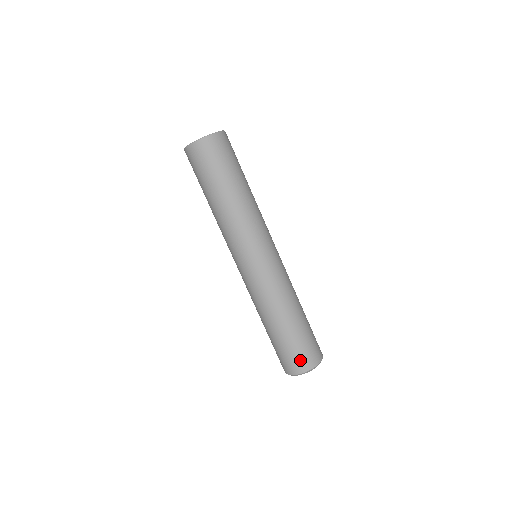
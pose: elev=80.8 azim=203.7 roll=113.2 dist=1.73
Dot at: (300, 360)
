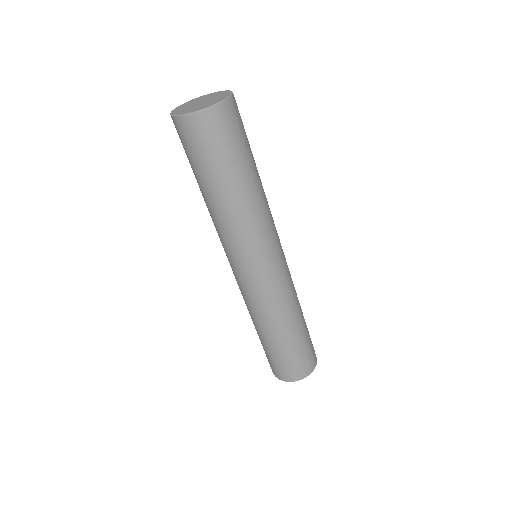
Dot at: (286, 371)
